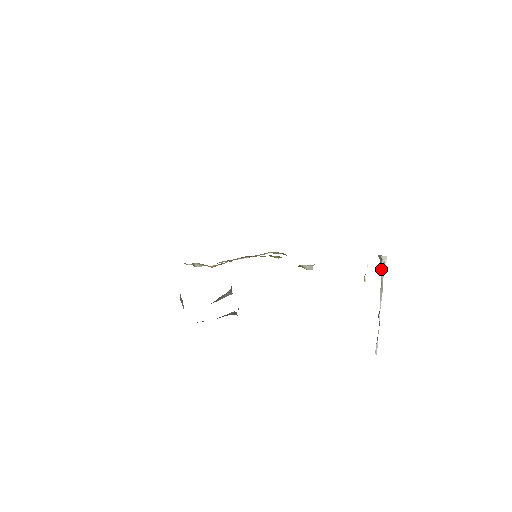
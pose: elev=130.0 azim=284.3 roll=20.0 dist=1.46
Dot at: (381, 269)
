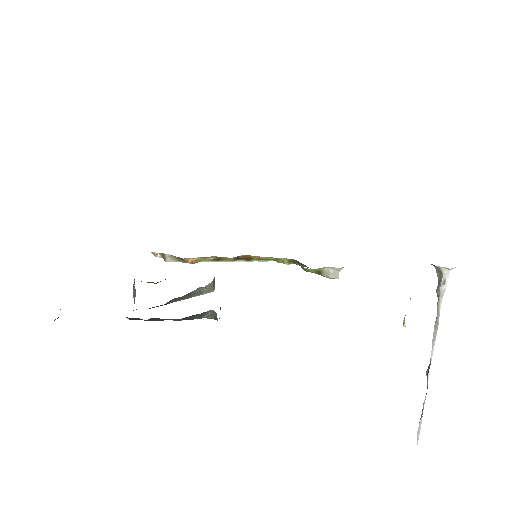
Dot at: (439, 292)
